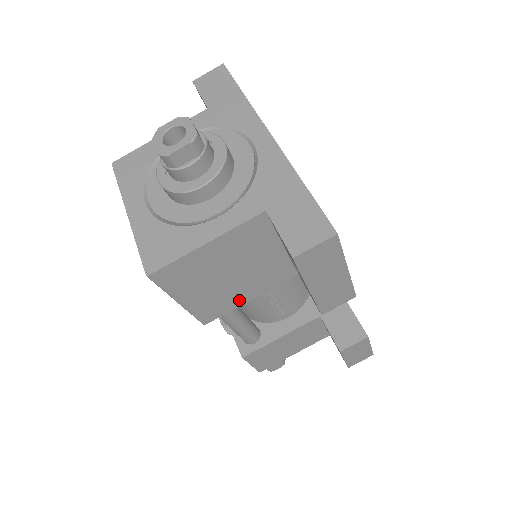
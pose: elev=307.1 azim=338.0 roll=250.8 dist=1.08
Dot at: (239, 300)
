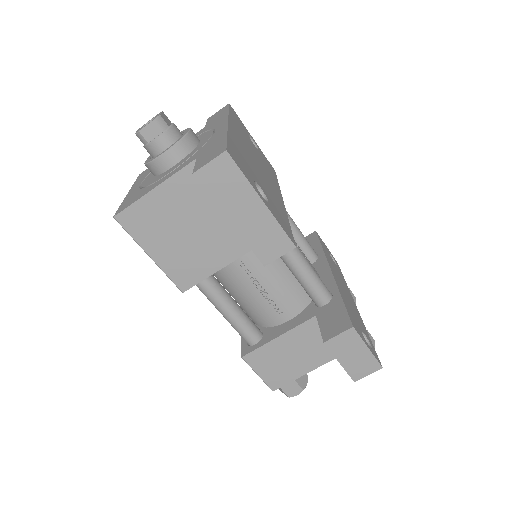
Dot at: (208, 266)
